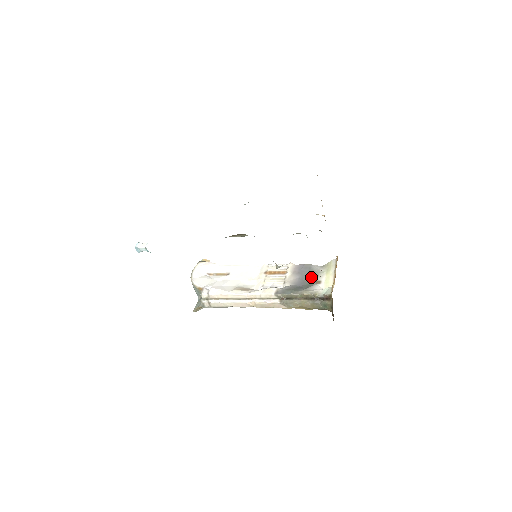
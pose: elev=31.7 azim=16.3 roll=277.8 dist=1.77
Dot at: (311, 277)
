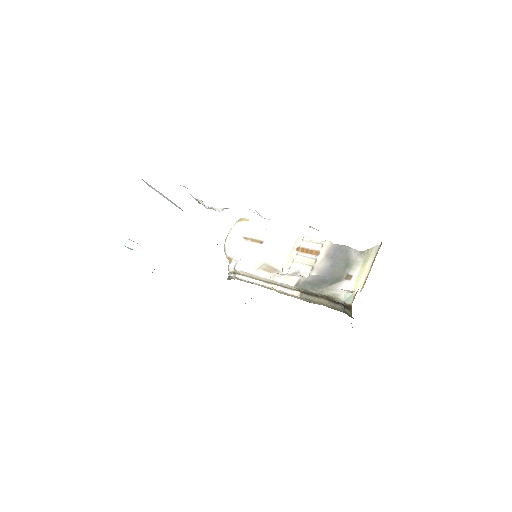
Dot at: (343, 267)
